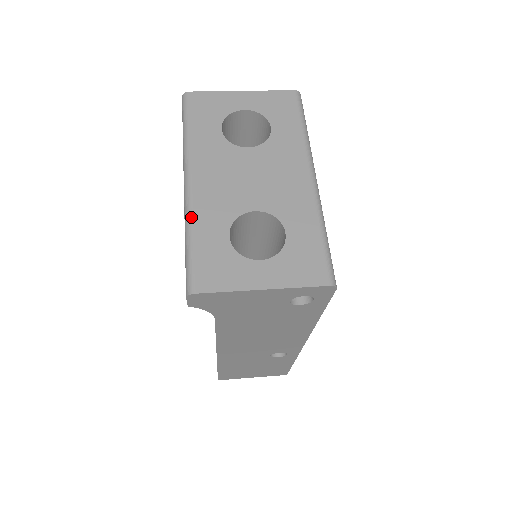
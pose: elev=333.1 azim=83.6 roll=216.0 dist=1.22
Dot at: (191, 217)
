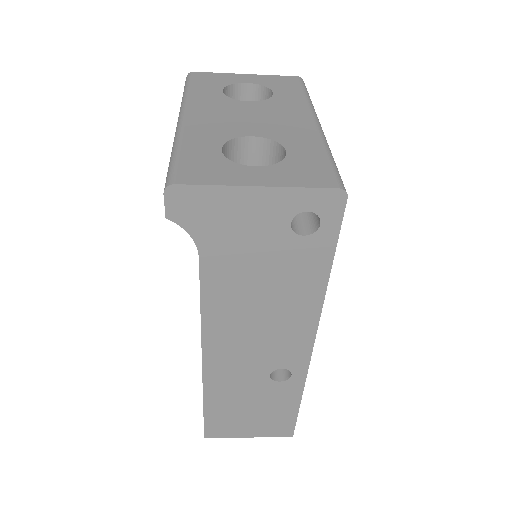
Dot at: (181, 136)
